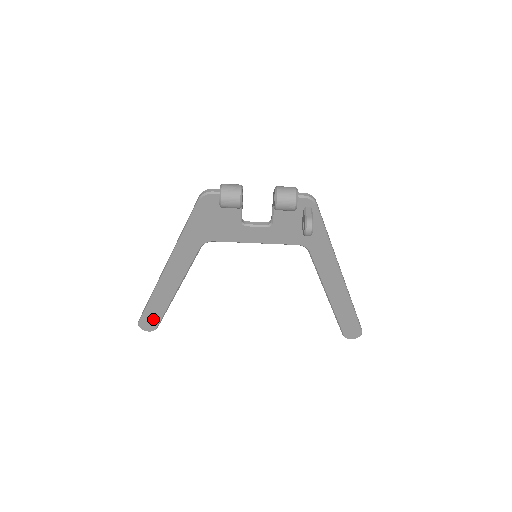
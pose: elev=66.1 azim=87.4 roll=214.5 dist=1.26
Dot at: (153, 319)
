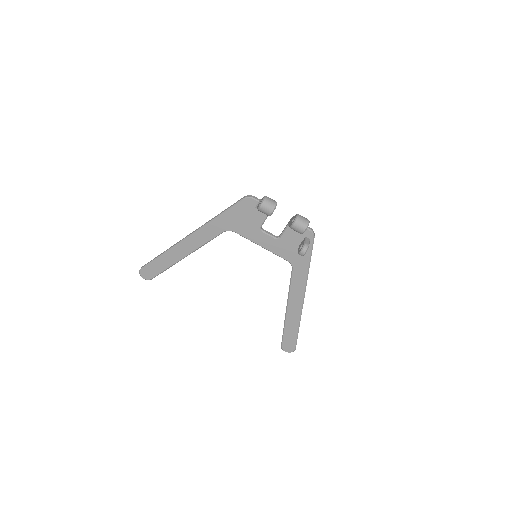
Dot at: (154, 270)
